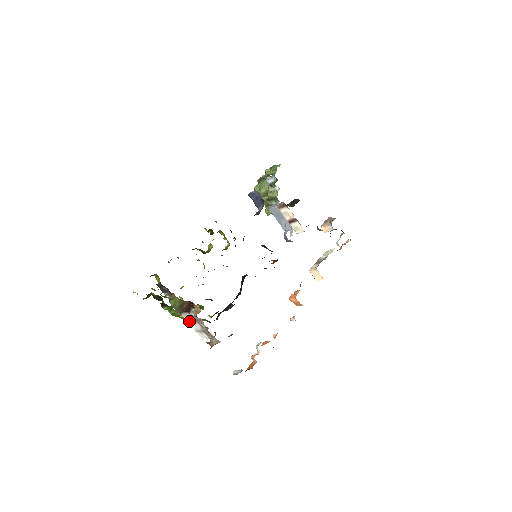
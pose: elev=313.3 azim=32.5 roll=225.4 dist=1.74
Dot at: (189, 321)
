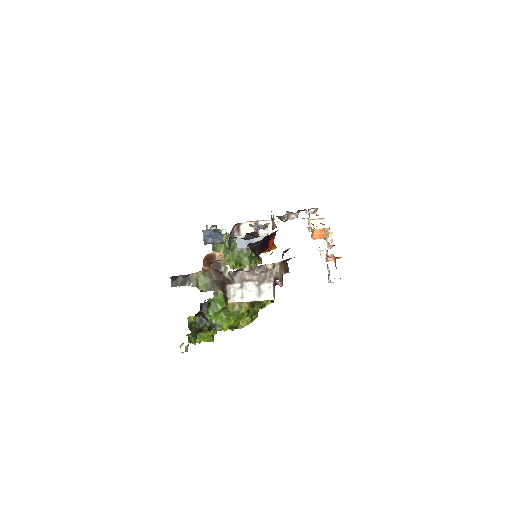
Dot at: (241, 297)
